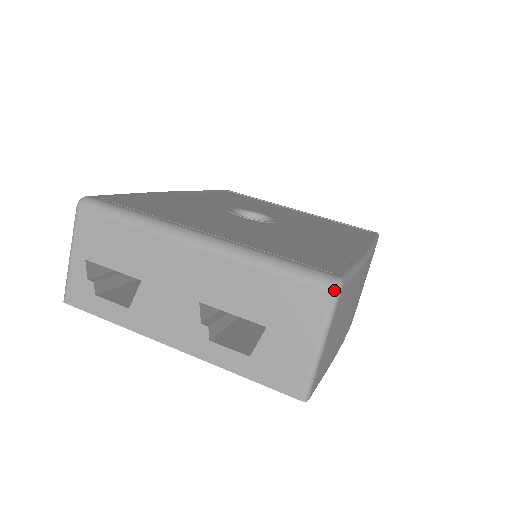
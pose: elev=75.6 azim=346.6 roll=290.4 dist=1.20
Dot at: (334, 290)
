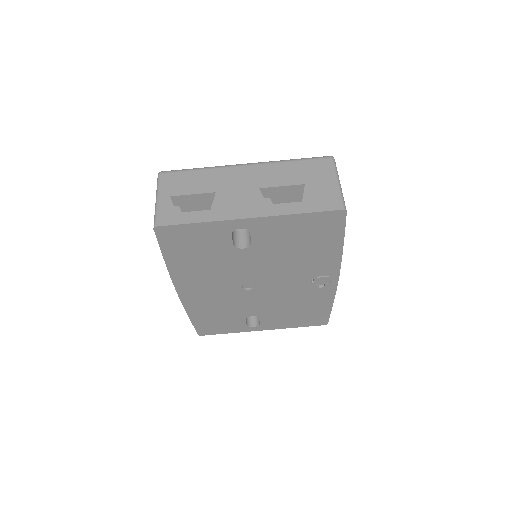
Dot at: (331, 157)
